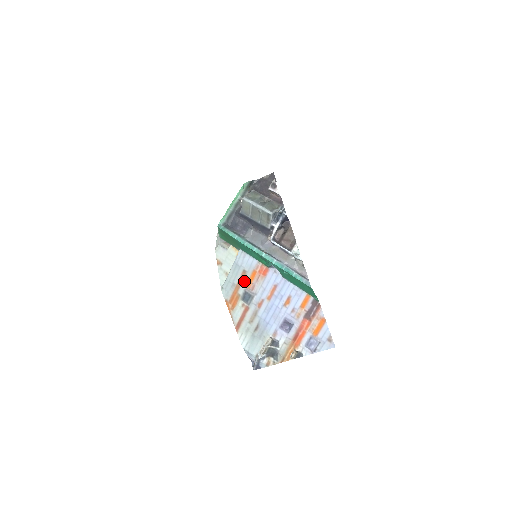
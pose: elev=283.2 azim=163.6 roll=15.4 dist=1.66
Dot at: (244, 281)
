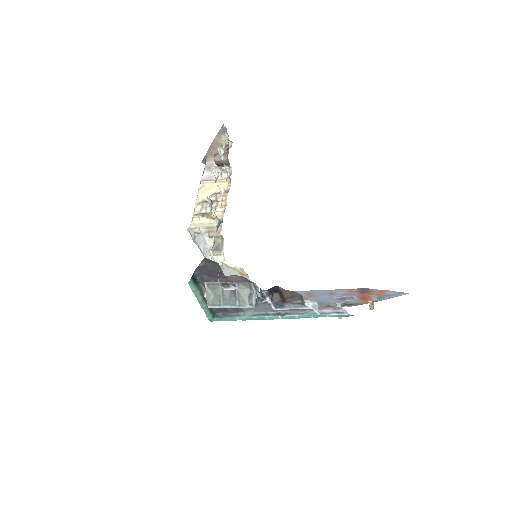
Dot at: occluded
